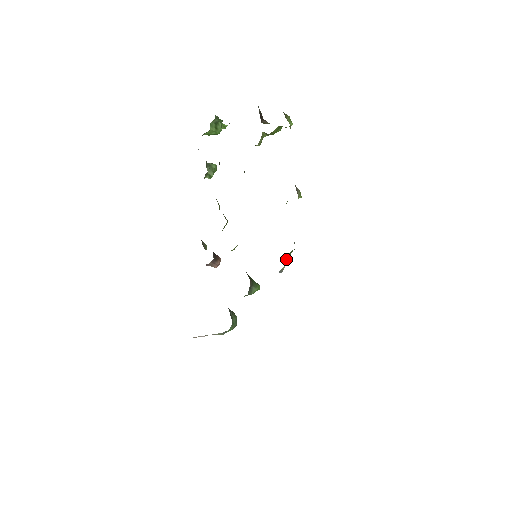
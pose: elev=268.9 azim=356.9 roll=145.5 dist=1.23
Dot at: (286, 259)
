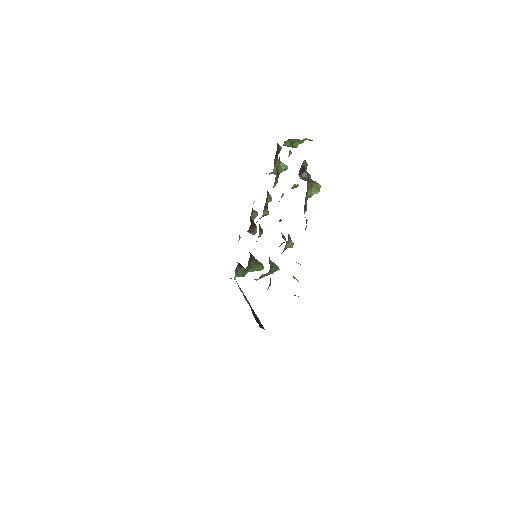
Dot at: (263, 275)
